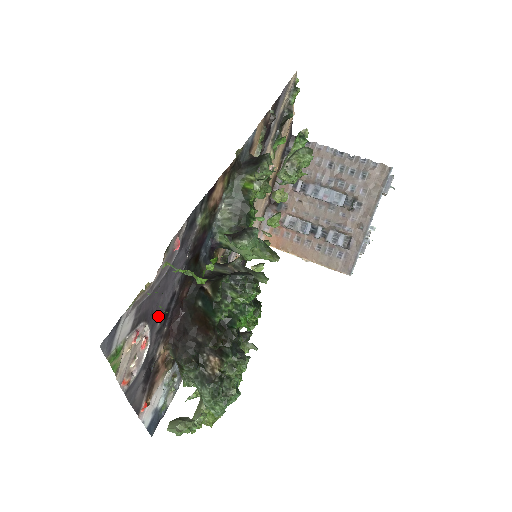
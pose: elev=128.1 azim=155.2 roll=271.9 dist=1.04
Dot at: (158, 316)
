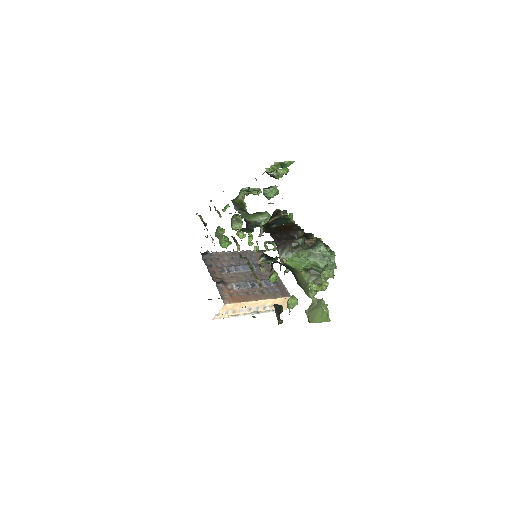
Dot at: occluded
